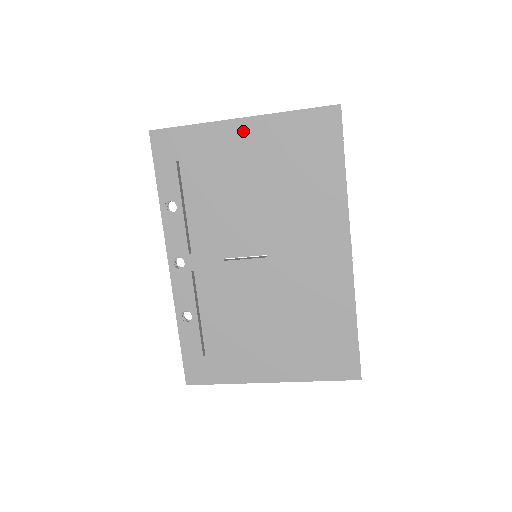
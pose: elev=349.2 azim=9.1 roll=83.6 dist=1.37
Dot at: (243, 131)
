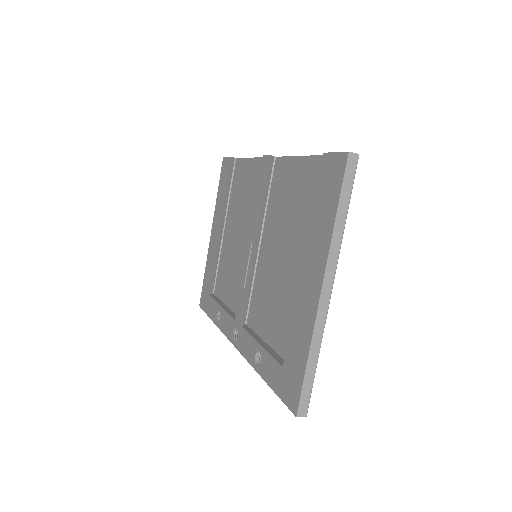
Dot at: (214, 234)
